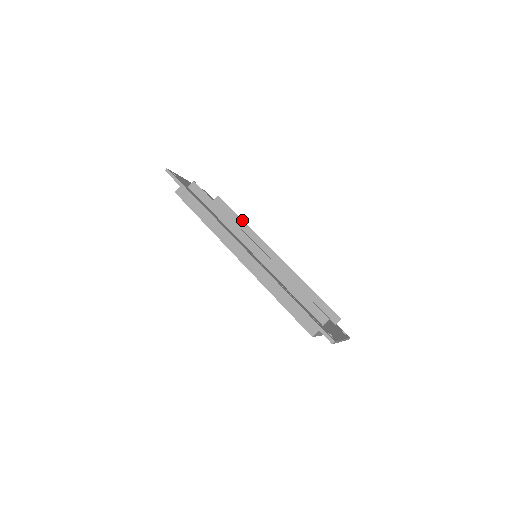
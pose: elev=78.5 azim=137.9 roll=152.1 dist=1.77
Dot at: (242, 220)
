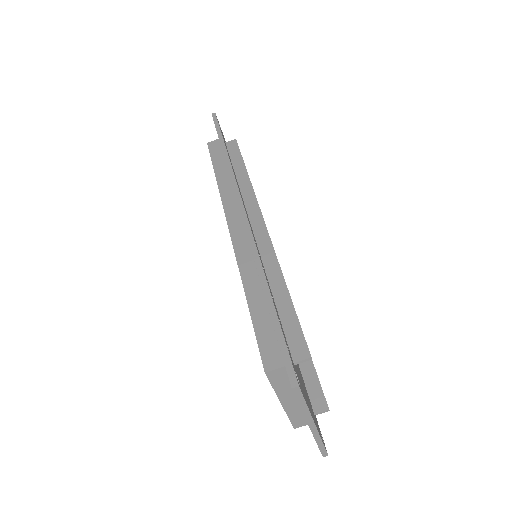
Dot at: occluded
